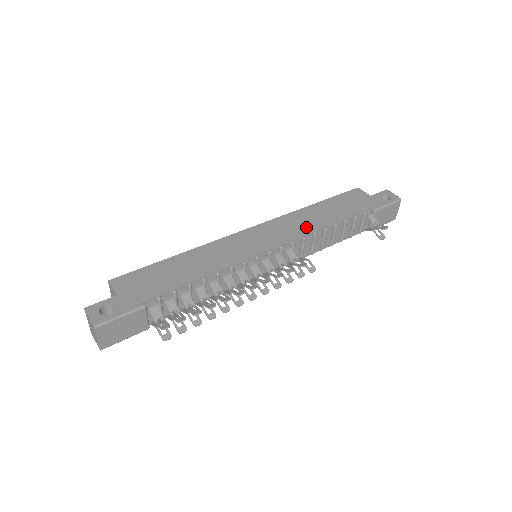
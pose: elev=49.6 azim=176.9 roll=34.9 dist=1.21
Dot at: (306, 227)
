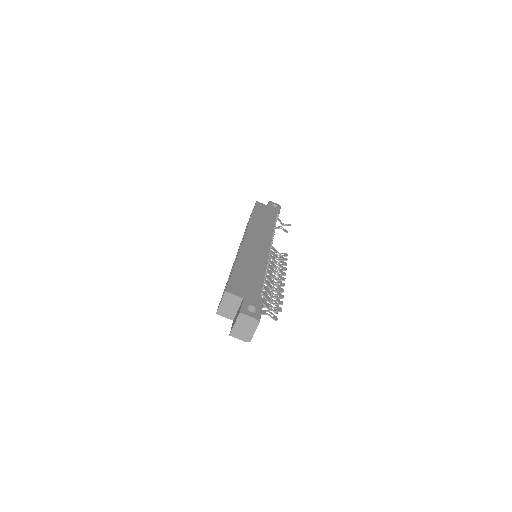
Dot at: (267, 231)
